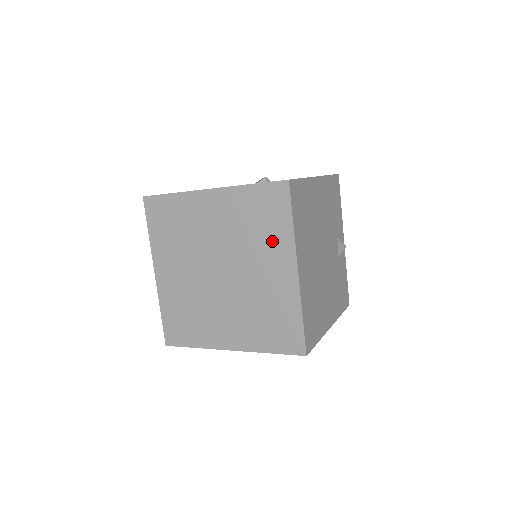
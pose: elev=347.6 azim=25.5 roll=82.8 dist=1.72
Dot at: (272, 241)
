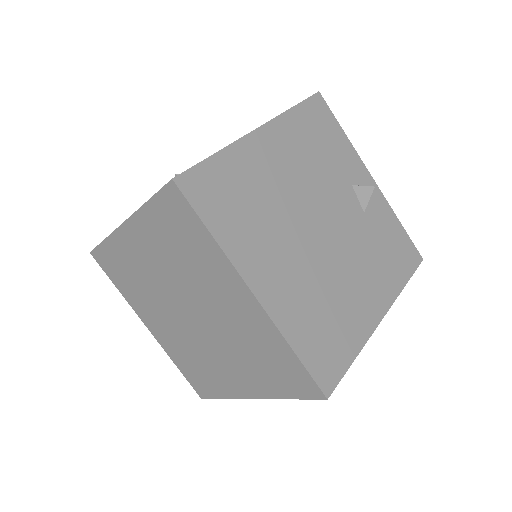
Dot at: (207, 265)
